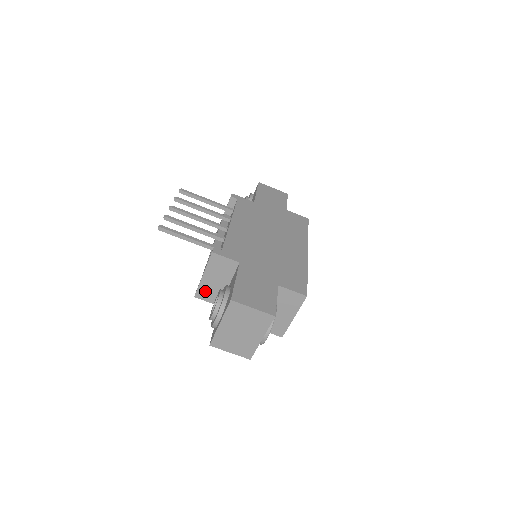
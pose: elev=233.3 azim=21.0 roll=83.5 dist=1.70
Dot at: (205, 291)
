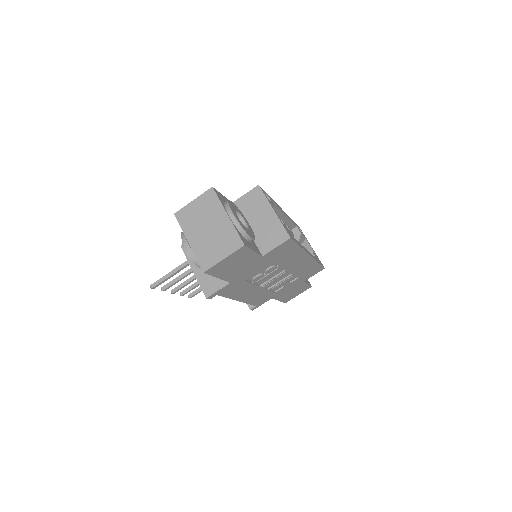
Dot at: (207, 283)
